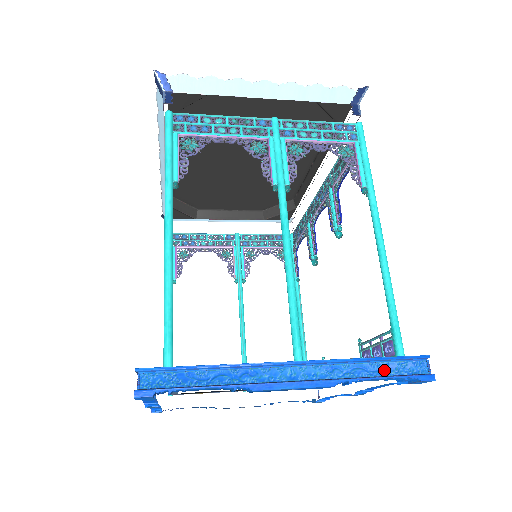
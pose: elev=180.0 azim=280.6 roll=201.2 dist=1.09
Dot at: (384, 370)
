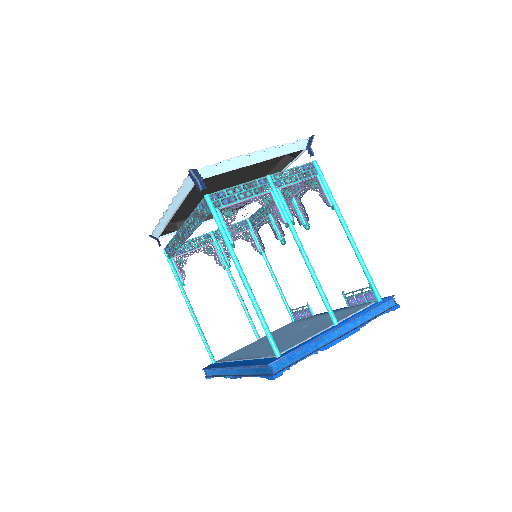
Dot at: (377, 312)
